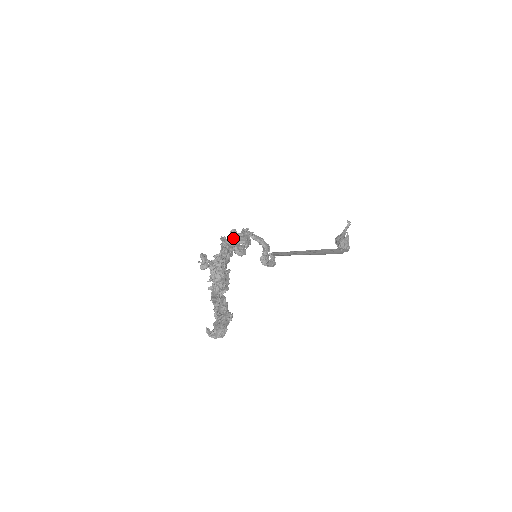
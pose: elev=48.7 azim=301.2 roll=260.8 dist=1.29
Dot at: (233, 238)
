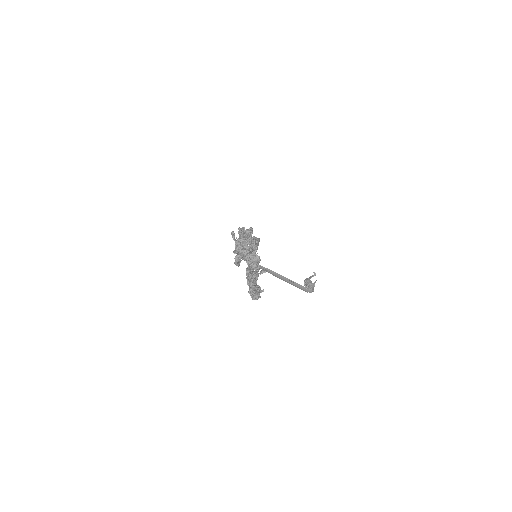
Dot at: occluded
